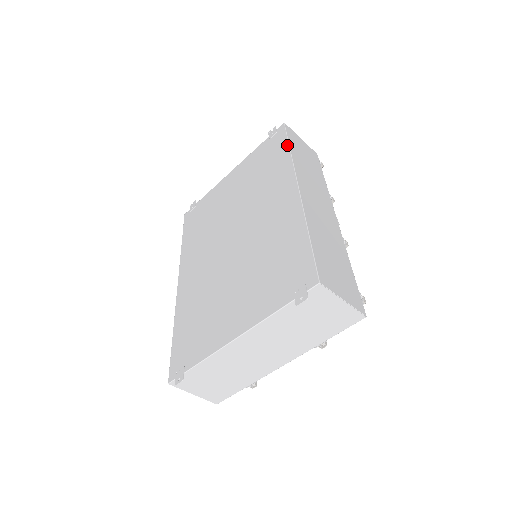
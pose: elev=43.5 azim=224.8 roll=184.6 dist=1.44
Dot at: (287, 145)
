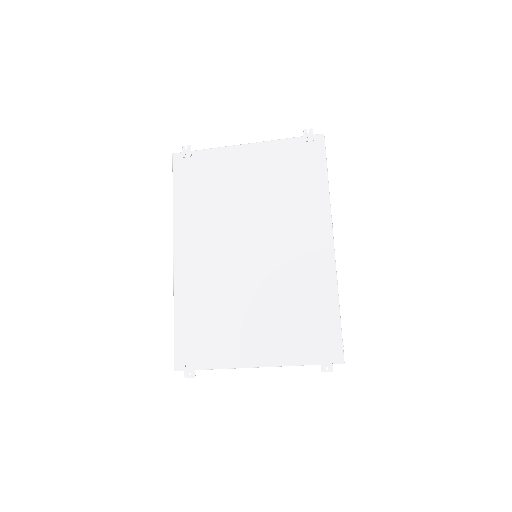
Dot at: (326, 175)
